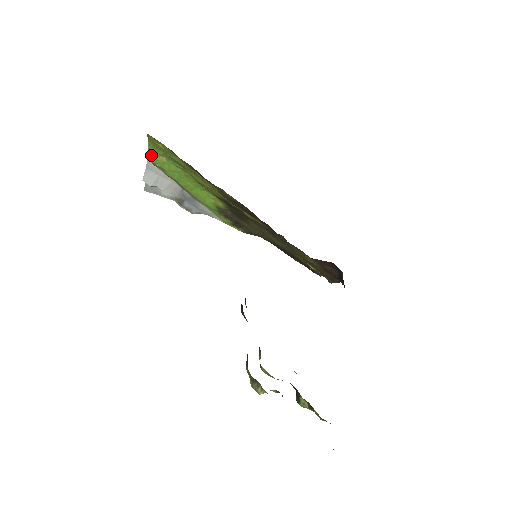
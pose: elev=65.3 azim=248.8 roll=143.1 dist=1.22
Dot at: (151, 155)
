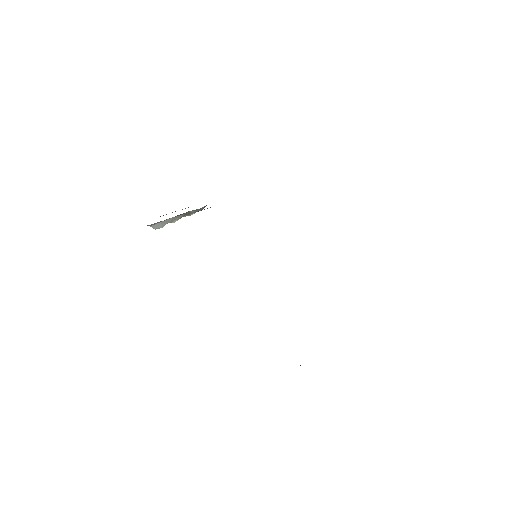
Dot at: occluded
